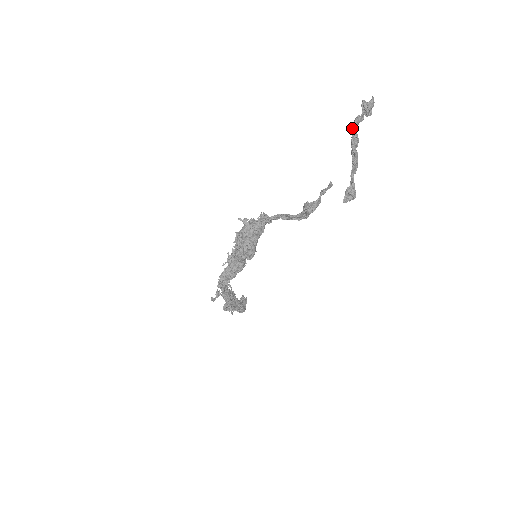
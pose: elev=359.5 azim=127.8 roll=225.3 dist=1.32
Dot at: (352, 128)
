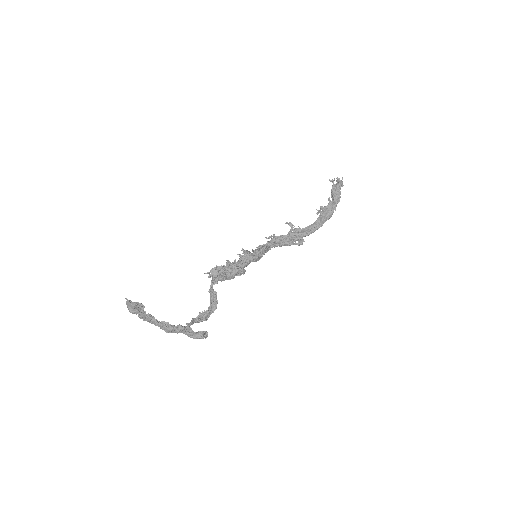
Dot at: (148, 314)
